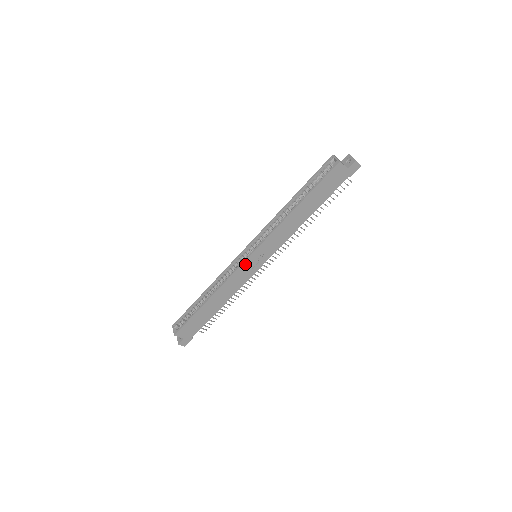
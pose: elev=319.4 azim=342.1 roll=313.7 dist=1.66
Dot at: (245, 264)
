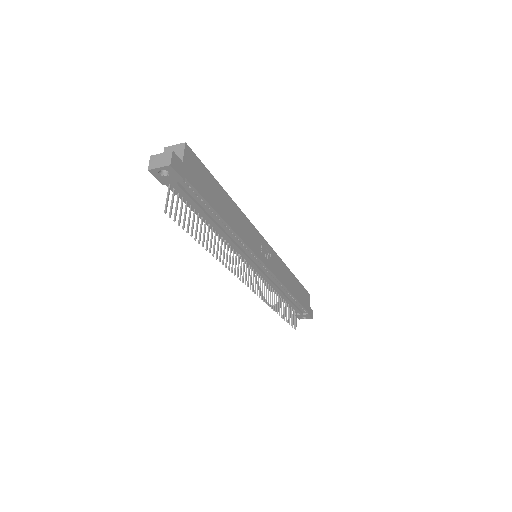
Dot at: (260, 238)
